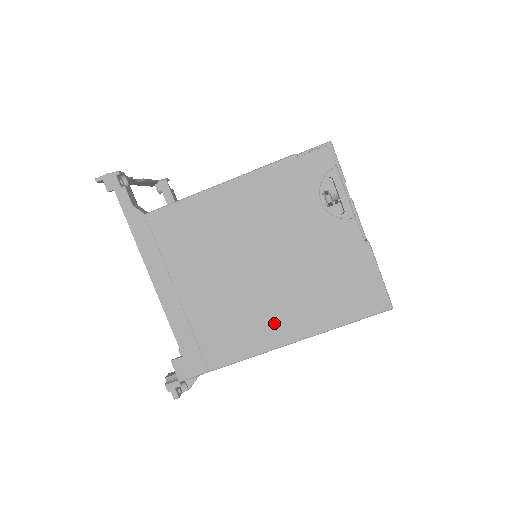
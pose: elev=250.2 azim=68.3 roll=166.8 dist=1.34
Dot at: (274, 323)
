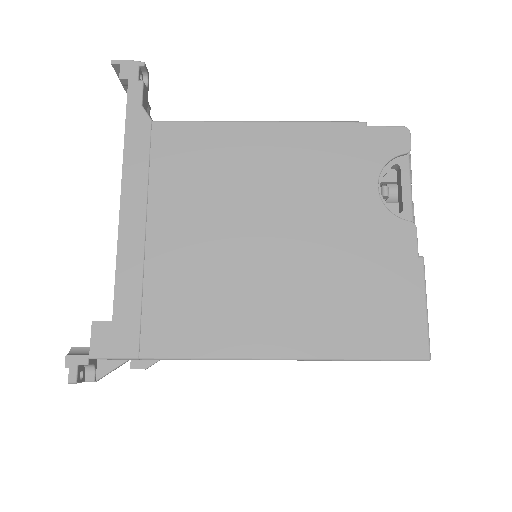
Dot at: (260, 320)
